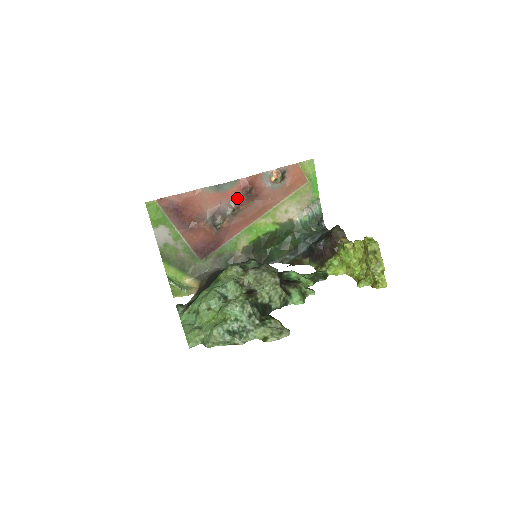
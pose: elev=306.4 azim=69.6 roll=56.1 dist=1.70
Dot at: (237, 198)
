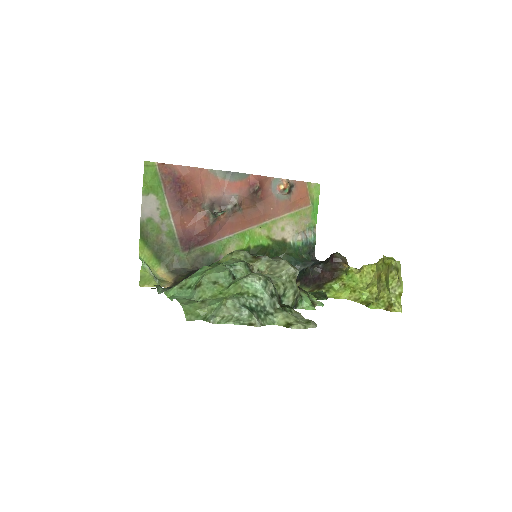
Dot at: (242, 194)
